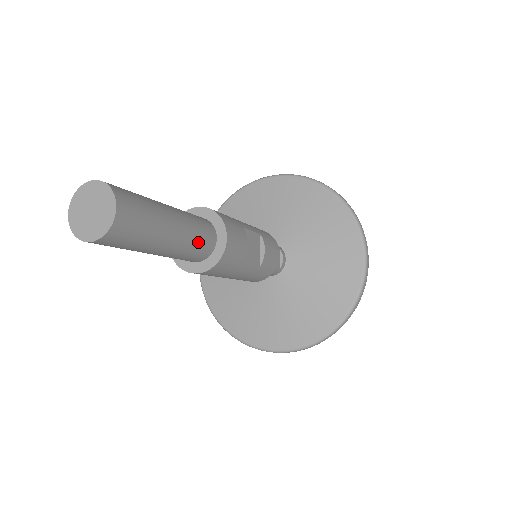
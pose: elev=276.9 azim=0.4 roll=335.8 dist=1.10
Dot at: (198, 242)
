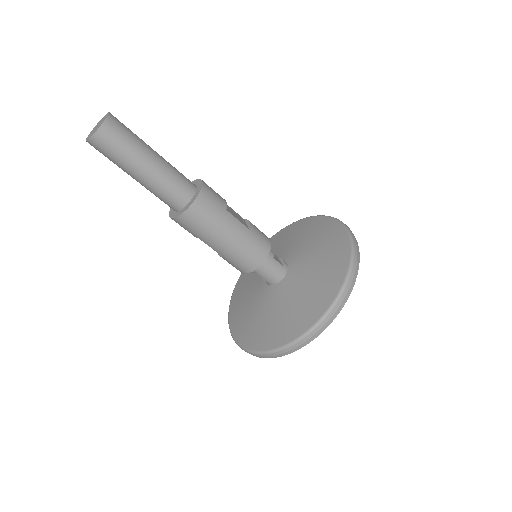
Dot at: (179, 175)
